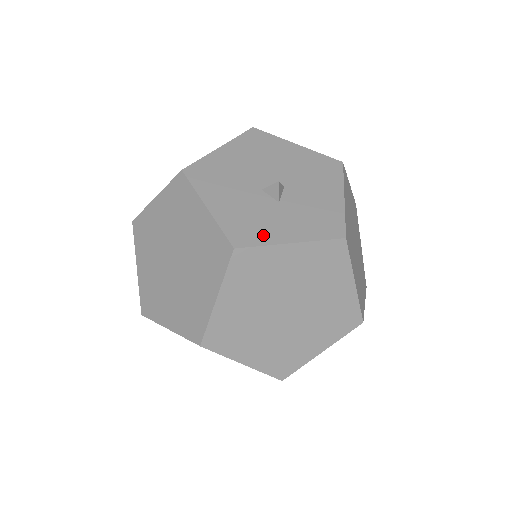
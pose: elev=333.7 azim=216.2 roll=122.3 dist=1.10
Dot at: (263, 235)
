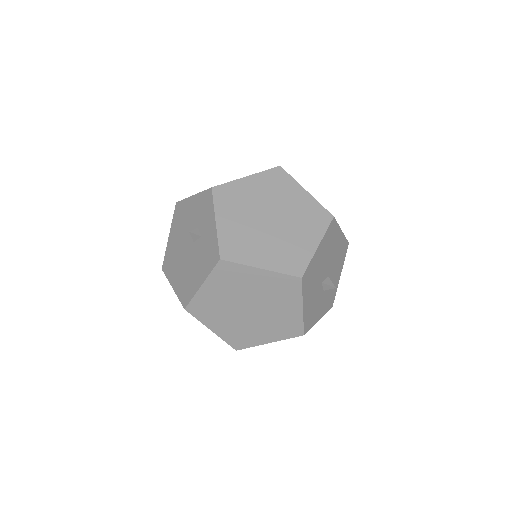
Dot at: (314, 320)
